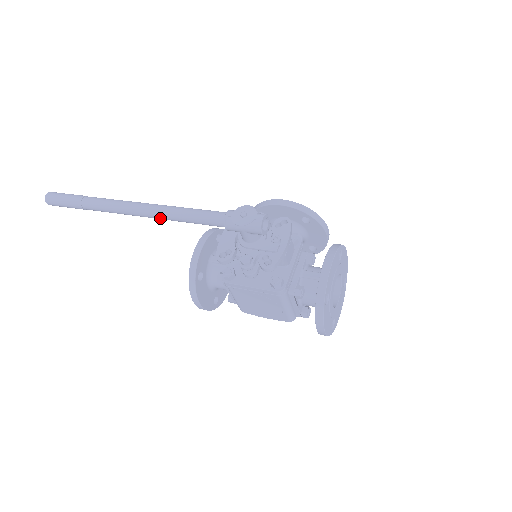
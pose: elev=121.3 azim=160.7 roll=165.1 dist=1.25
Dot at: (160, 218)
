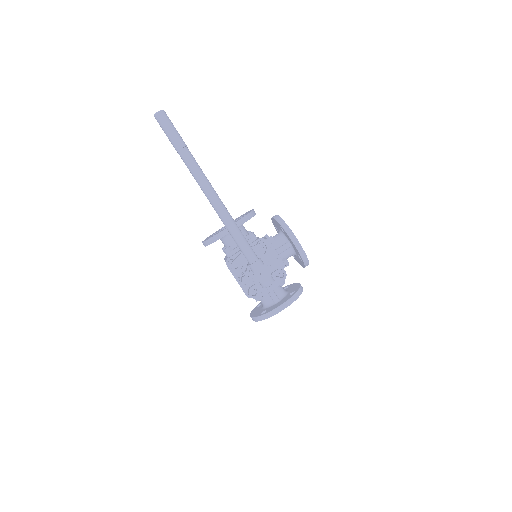
Dot at: (220, 217)
